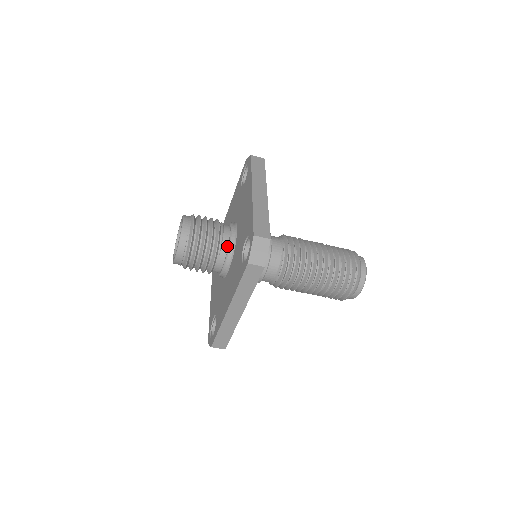
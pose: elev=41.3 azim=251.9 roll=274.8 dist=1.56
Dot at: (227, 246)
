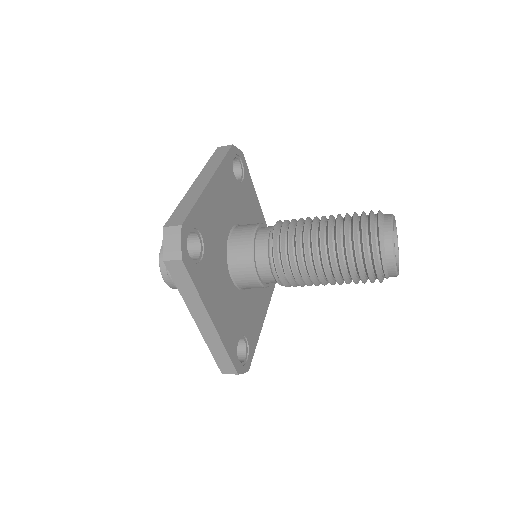
Dot at: occluded
